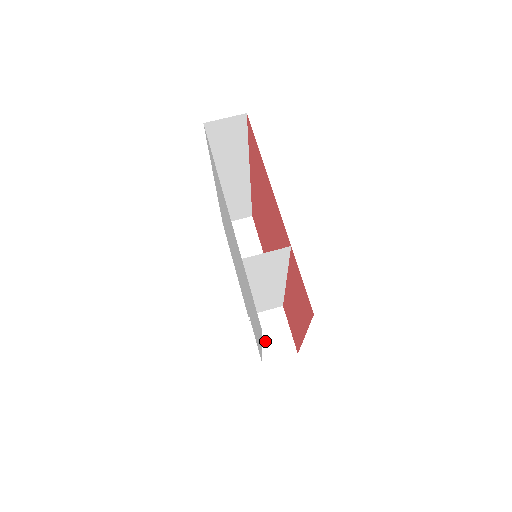
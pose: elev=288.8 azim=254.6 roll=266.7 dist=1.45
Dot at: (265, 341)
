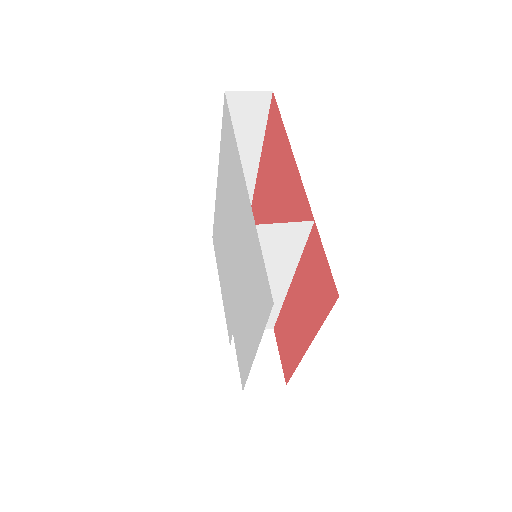
Dot at: occluded
